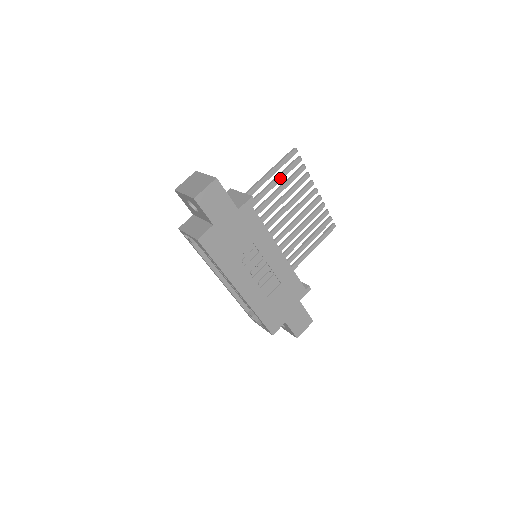
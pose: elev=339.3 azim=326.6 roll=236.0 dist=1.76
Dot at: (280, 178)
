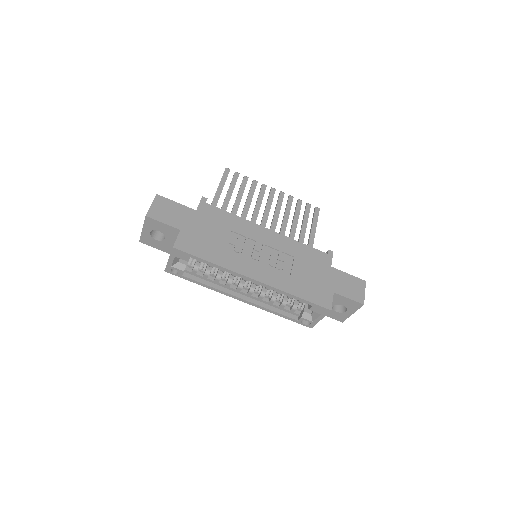
Dot at: (230, 192)
